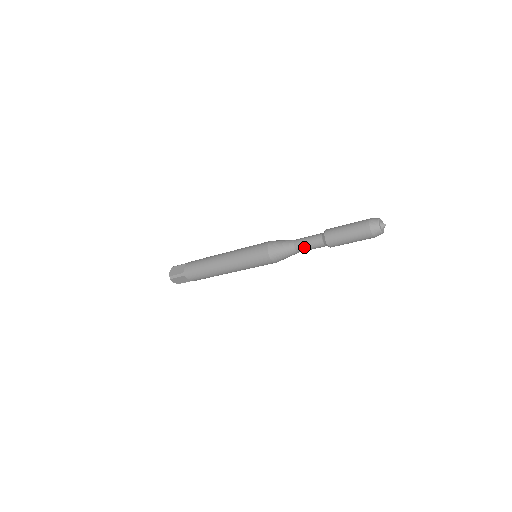
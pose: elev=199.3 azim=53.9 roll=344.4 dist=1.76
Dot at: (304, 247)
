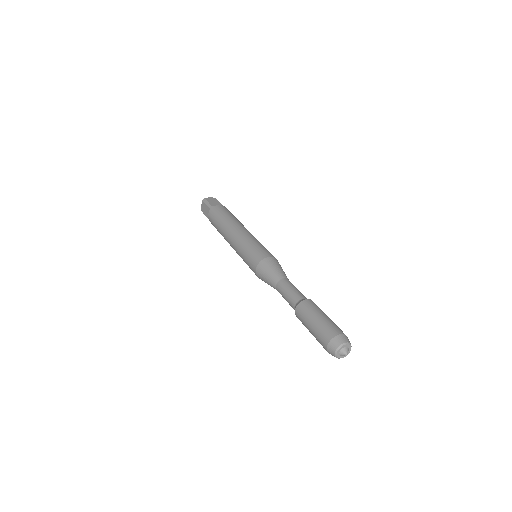
Dot at: occluded
